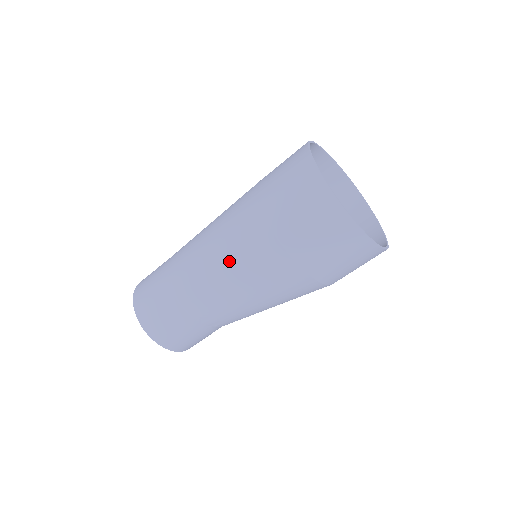
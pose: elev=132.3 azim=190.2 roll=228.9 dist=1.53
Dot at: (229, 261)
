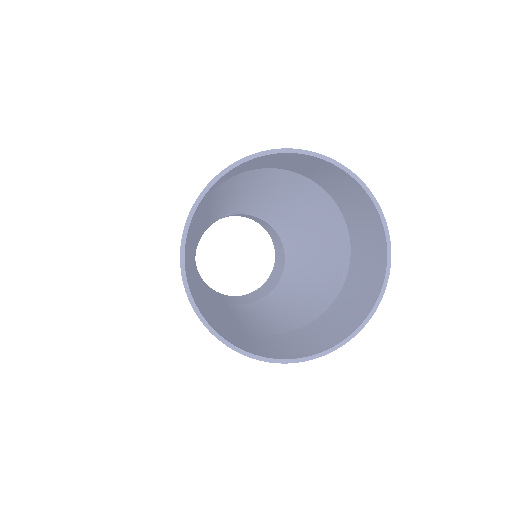
Dot at: occluded
